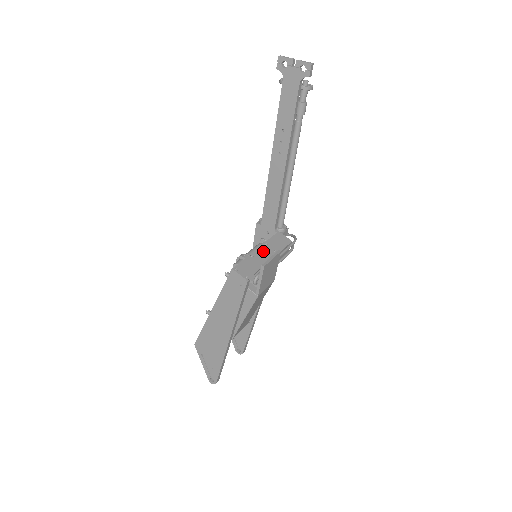
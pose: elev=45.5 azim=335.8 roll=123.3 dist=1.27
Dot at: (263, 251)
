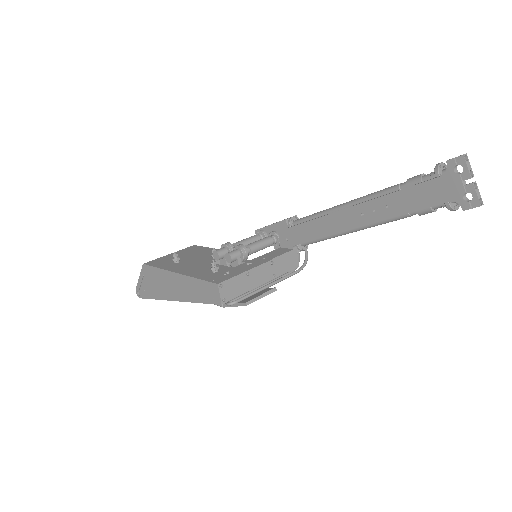
Dot at: (263, 271)
